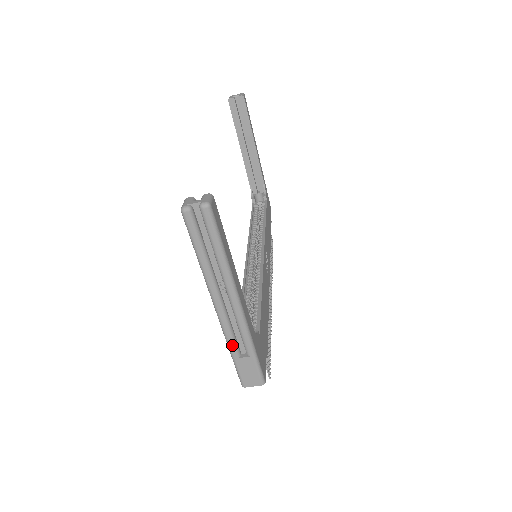
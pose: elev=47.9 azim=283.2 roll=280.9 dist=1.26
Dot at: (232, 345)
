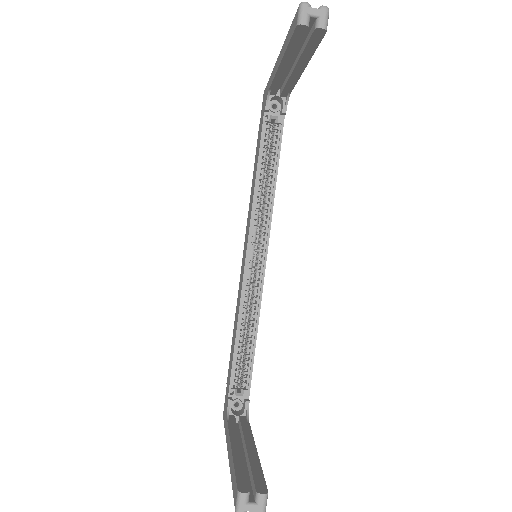
Dot at: occluded
